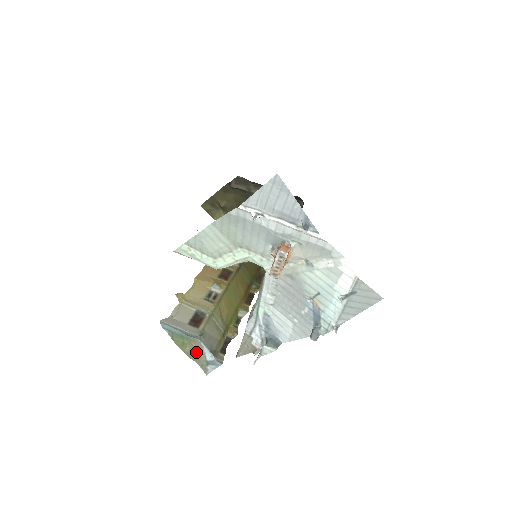
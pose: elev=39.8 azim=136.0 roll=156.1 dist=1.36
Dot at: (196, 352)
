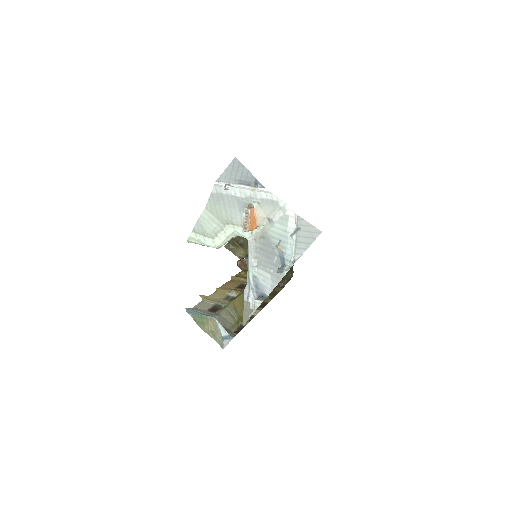
Dot at: (213, 329)
